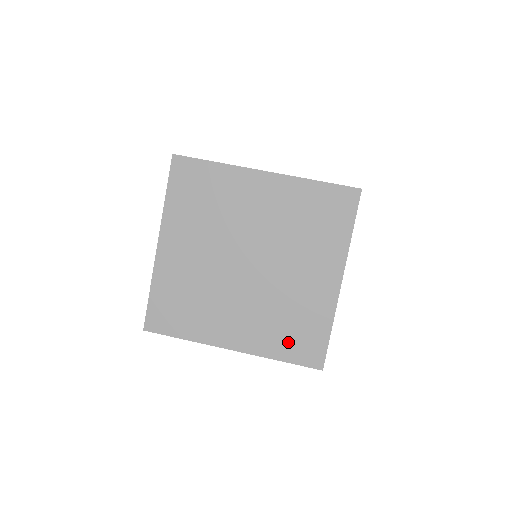
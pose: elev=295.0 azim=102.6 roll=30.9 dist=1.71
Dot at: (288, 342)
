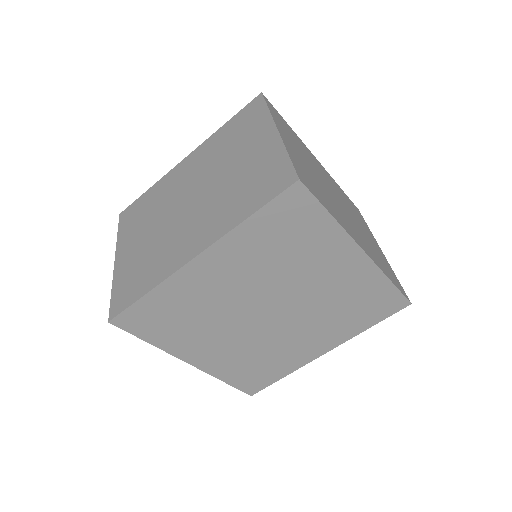
Dot at: (363, 316)
